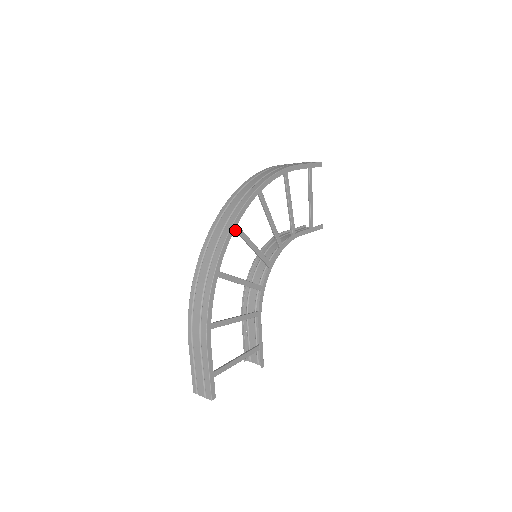
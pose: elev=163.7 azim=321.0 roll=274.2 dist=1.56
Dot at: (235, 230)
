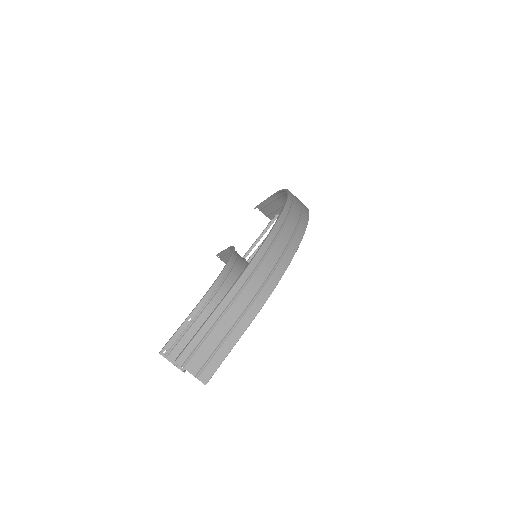
Dot at: occluded
